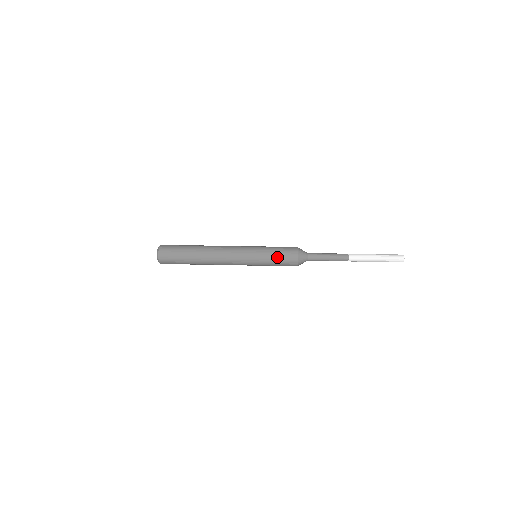
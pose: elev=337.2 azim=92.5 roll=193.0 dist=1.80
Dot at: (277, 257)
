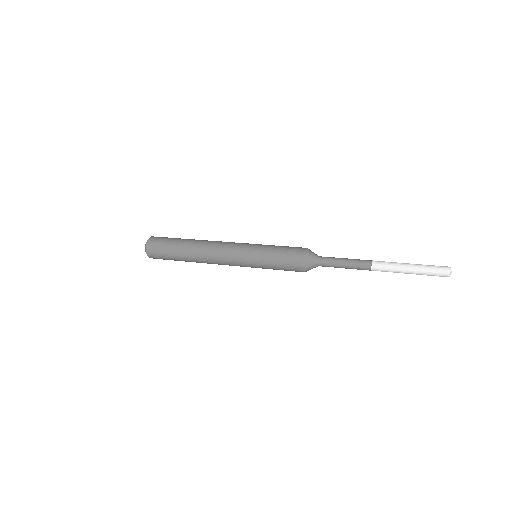
Dot at: (279, 251)
